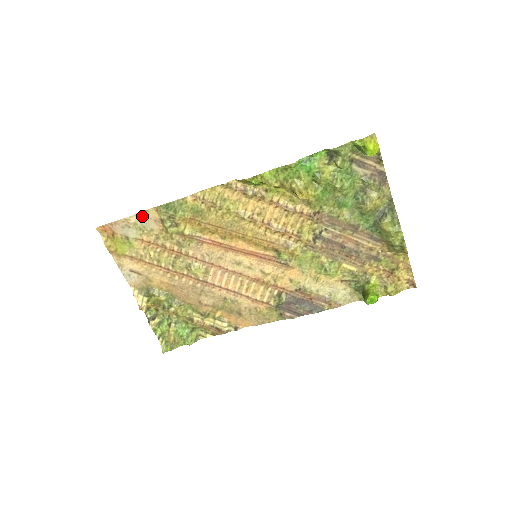
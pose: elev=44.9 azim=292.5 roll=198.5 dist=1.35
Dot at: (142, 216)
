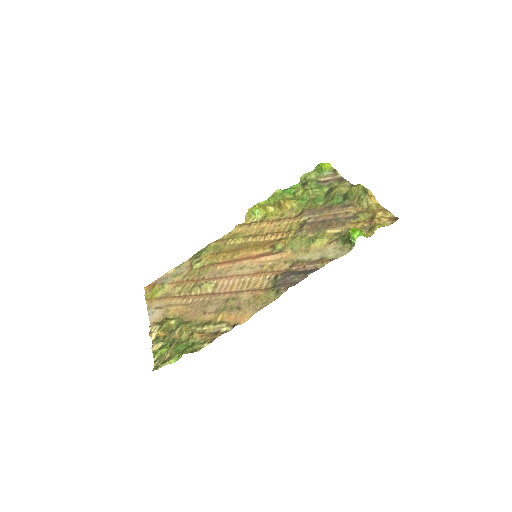
Dot at: (179, 268)
